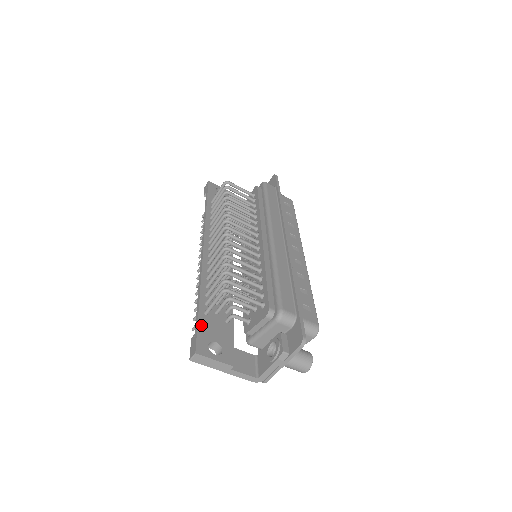
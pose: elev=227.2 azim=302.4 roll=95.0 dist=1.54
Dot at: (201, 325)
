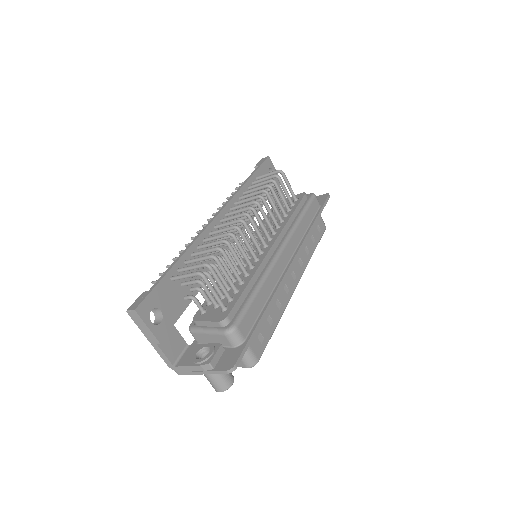
Dot at: (160, 287)
